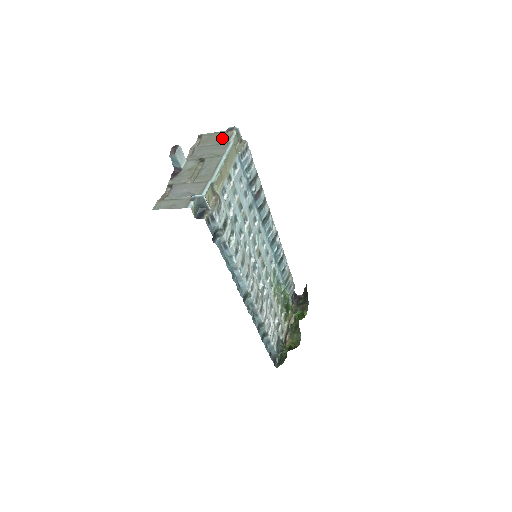
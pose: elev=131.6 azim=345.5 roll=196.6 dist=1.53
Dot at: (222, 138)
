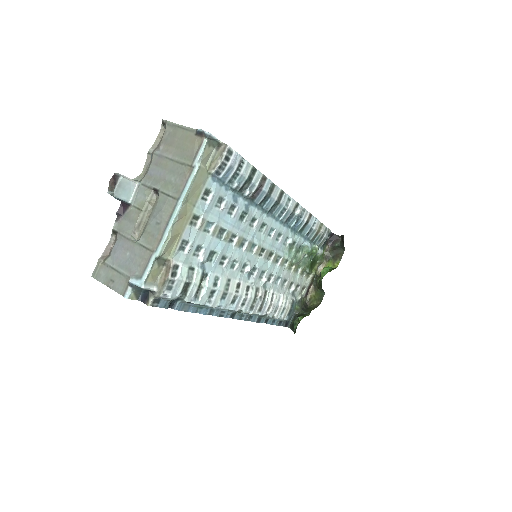
Dot at: (187, 149)
